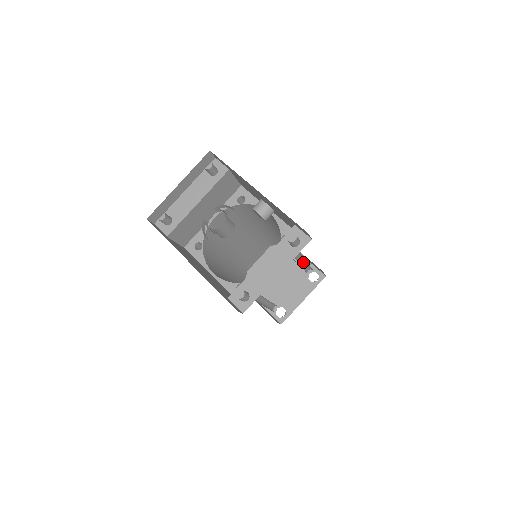
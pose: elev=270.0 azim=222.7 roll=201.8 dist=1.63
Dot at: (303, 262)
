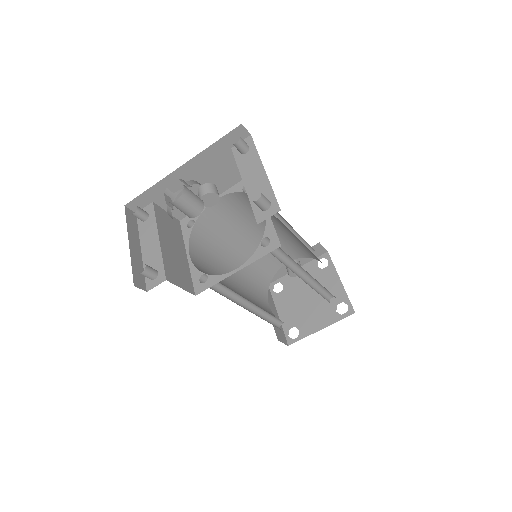
Dot at: occluded
